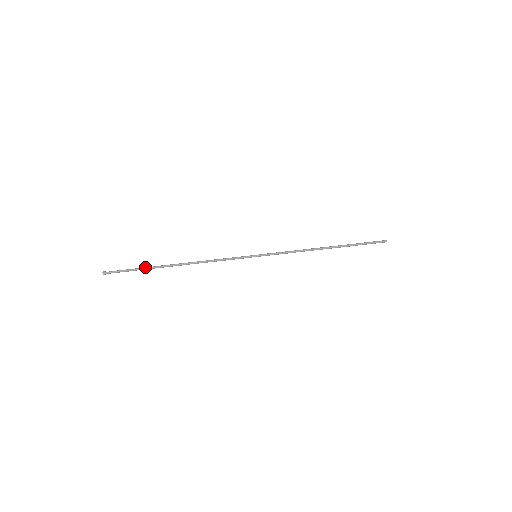
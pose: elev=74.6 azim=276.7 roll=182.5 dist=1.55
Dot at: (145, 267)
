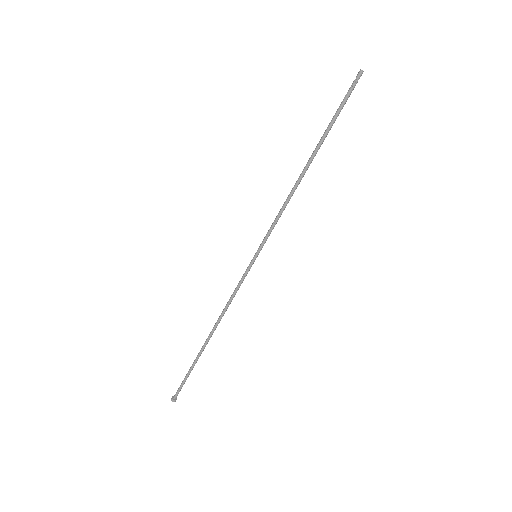
Dot at: occluded
